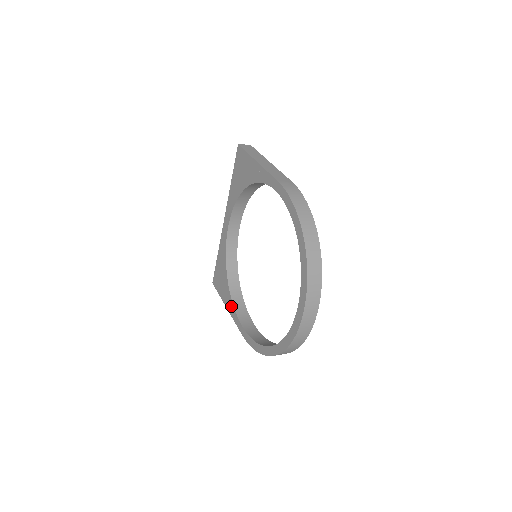
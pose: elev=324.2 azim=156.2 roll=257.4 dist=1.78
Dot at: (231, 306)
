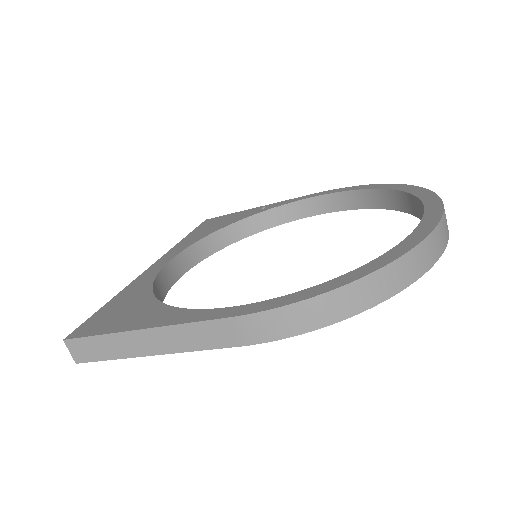
Dot at: (173, 313)
